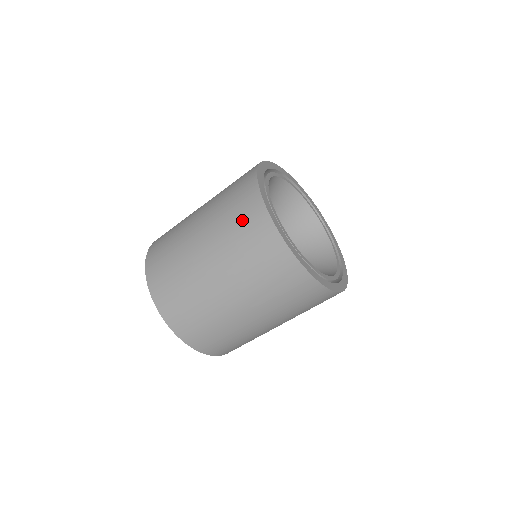
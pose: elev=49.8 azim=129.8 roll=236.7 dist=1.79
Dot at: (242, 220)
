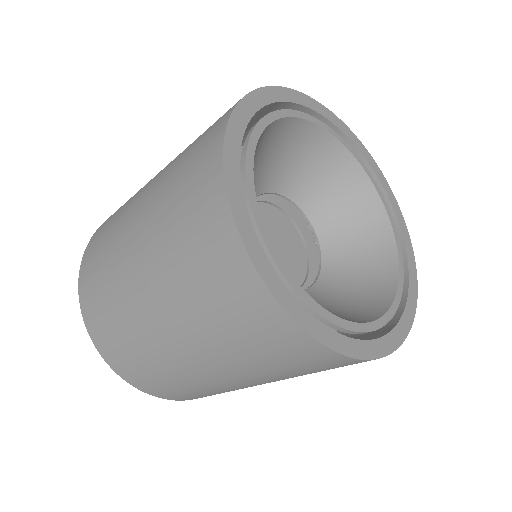
Dot at: (245, 328)
